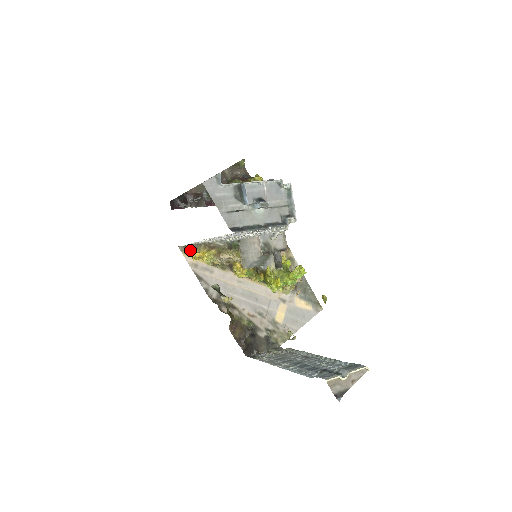
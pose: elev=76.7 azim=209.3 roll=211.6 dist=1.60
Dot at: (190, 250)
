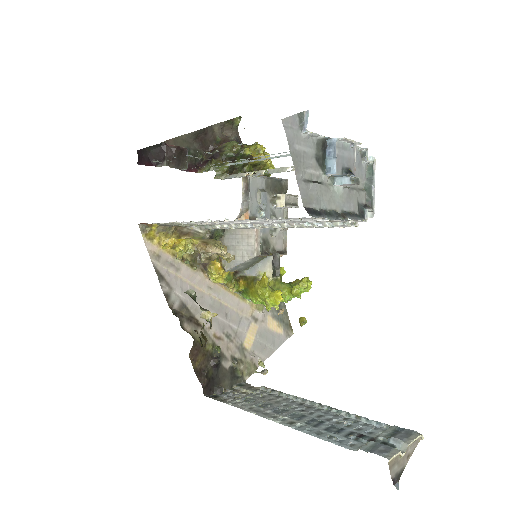
Dot at: (154, 232)
